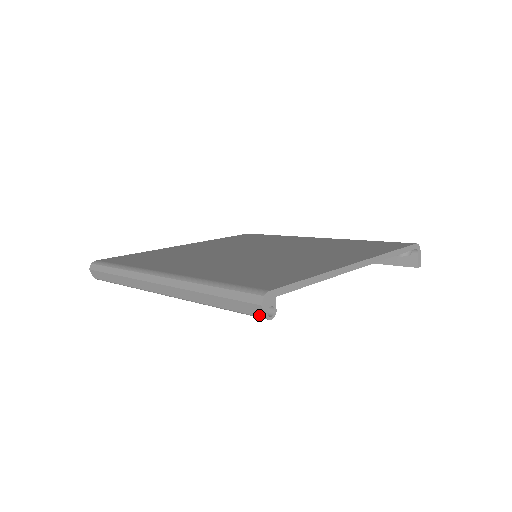
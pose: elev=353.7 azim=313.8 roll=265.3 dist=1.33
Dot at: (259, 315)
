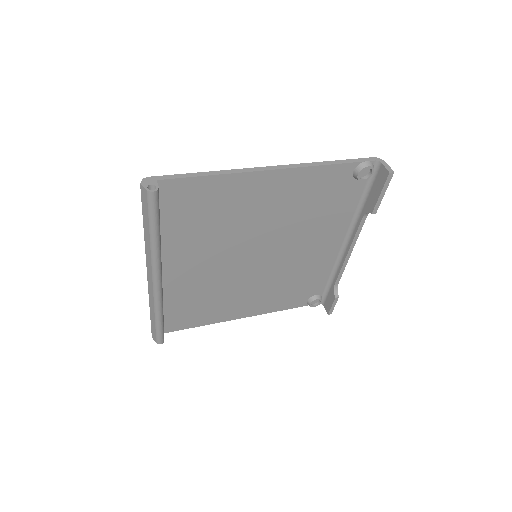
Dot at: (146, 195)
